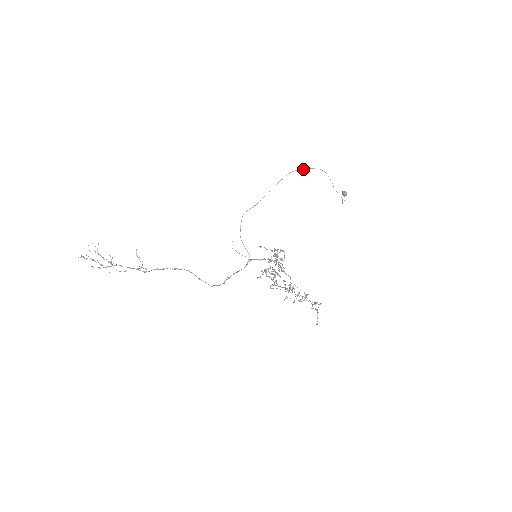
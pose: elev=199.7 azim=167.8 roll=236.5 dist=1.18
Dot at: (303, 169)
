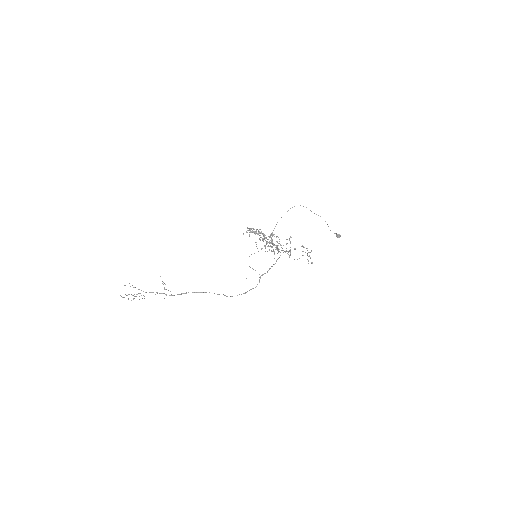
Dot at: occluded
